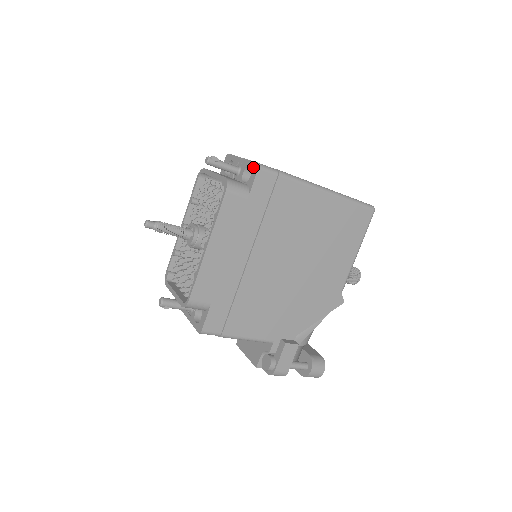
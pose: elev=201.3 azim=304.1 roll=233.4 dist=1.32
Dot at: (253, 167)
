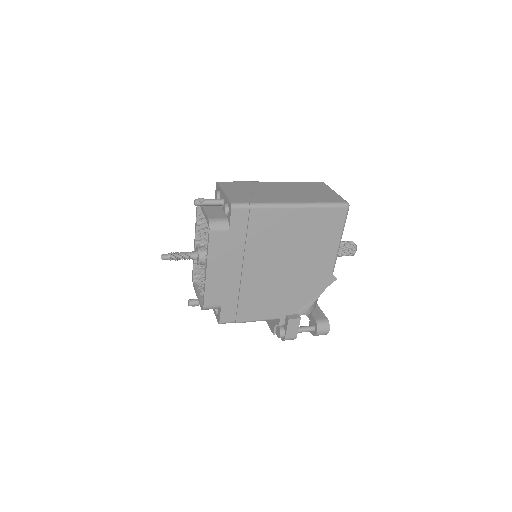
Dot at: (229, 205)
